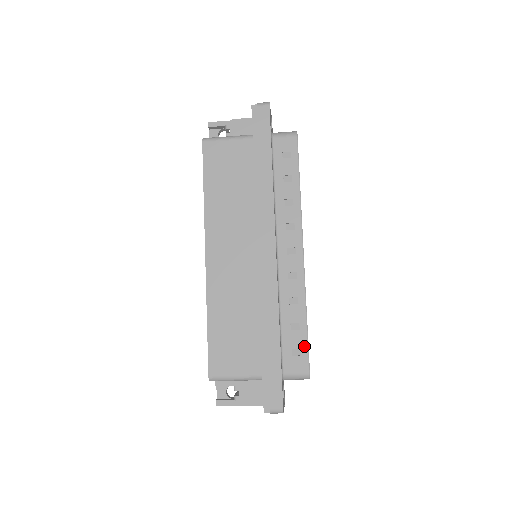
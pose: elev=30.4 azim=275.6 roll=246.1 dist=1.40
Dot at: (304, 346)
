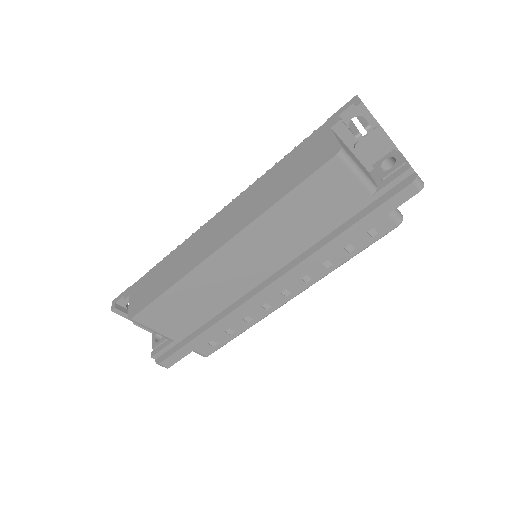
Dot at: (222, 344)
